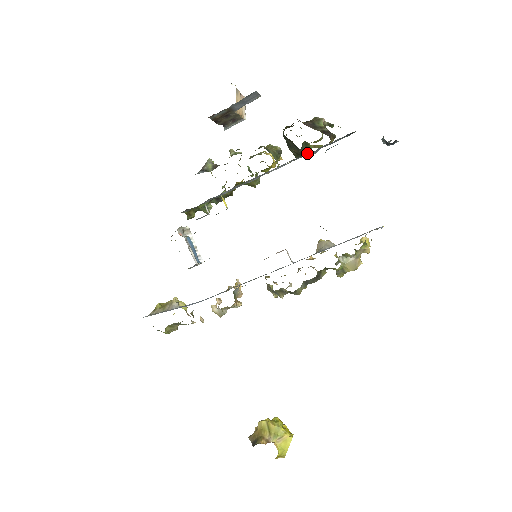
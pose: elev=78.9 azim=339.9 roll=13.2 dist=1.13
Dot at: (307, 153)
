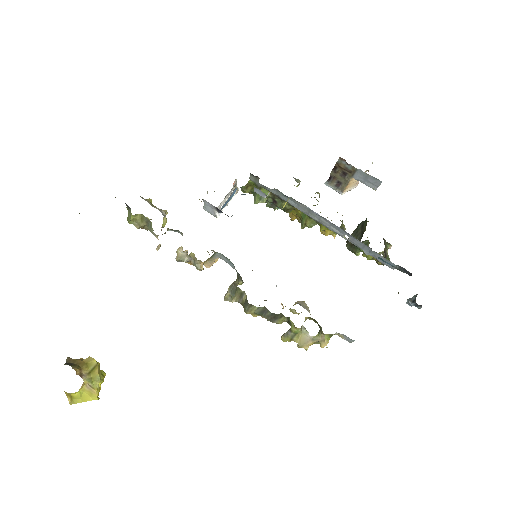
Dot at: (366, 246)
